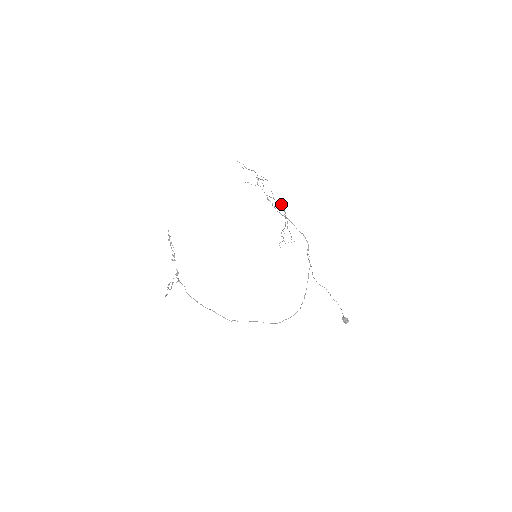
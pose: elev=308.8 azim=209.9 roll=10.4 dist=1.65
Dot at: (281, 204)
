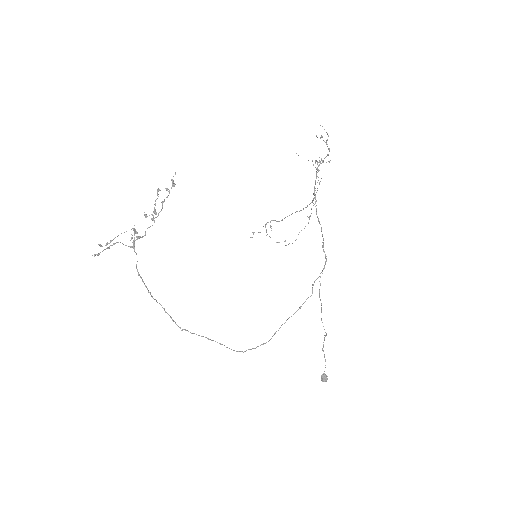
Dot at: occluded
